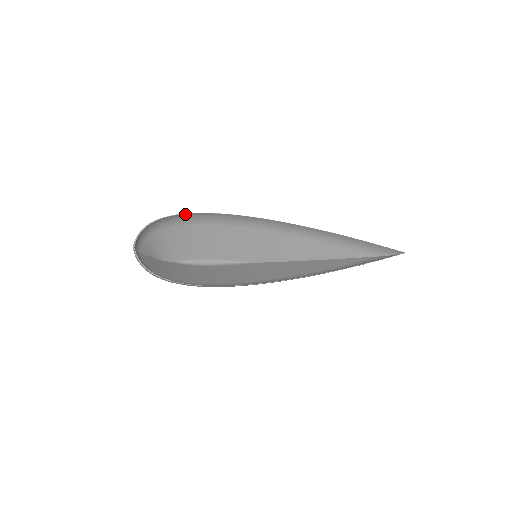
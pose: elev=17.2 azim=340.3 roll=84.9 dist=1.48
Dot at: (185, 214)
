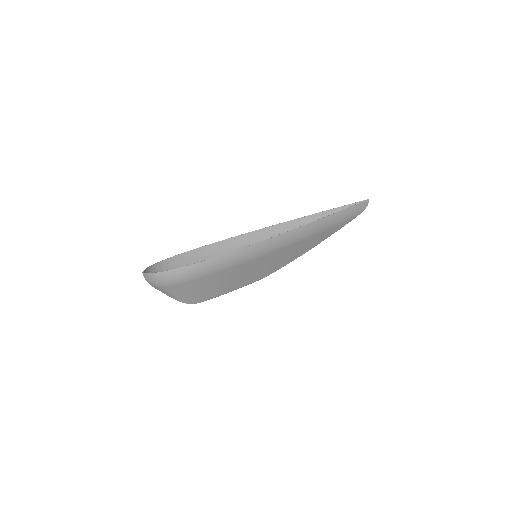
Dot at: (178, 256)
